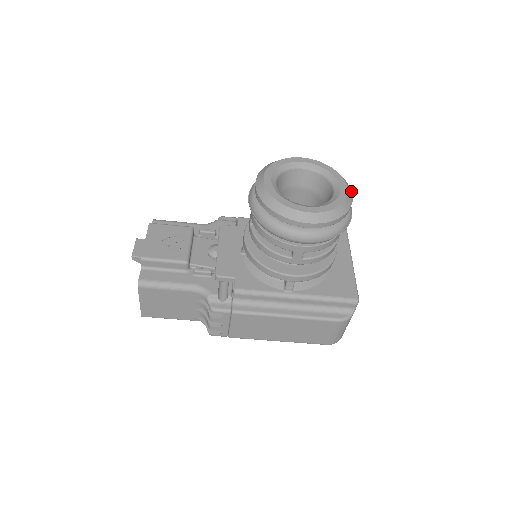
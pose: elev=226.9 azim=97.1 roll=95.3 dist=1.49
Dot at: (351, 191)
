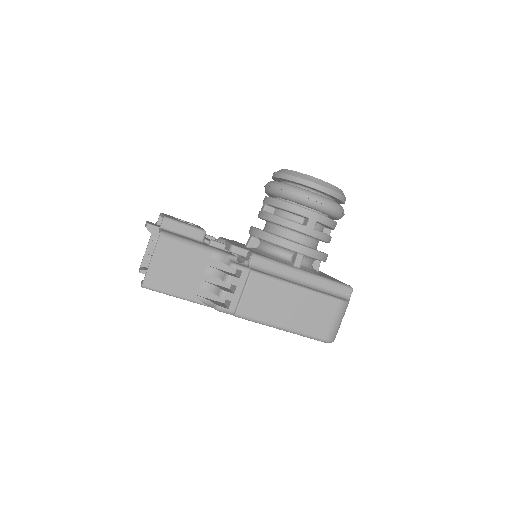
Dot at: occluded
